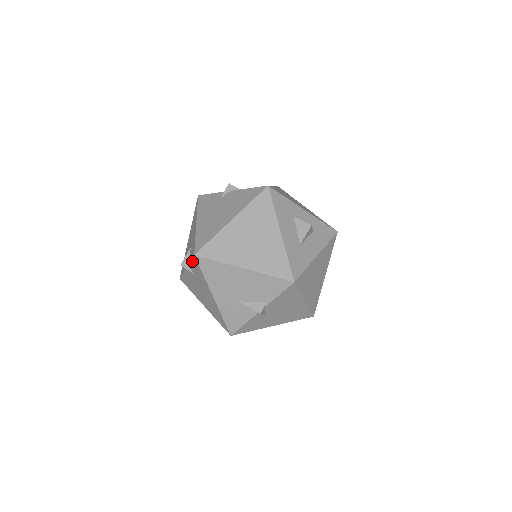
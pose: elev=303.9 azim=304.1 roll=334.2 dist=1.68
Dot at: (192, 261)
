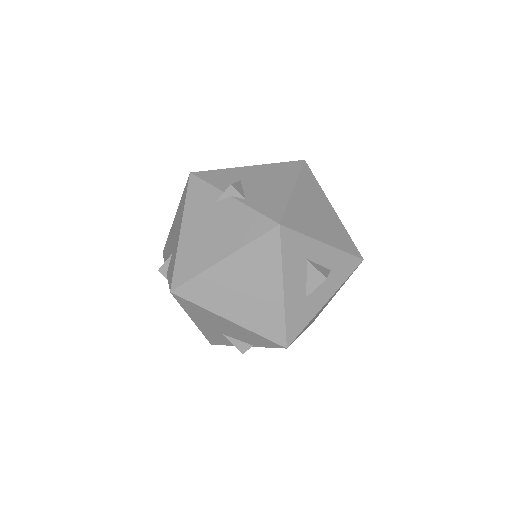
Dot at: occluded
